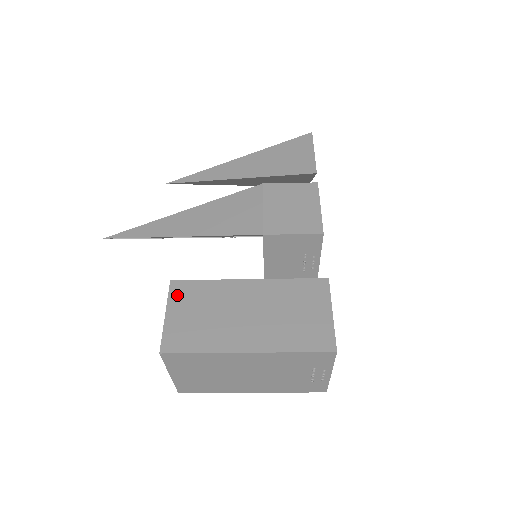
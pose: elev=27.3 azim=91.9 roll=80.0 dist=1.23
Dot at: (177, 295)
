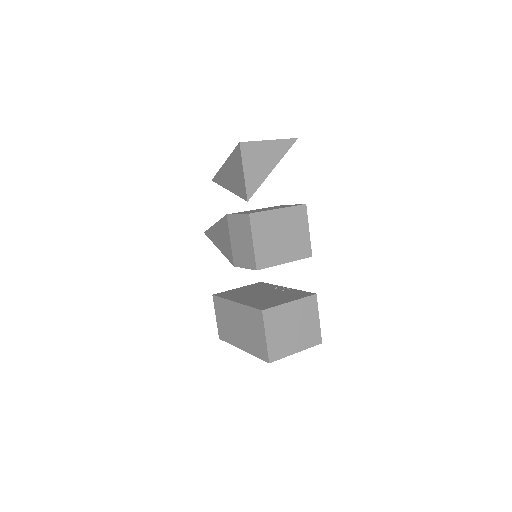
Dot at: (216, 306)
